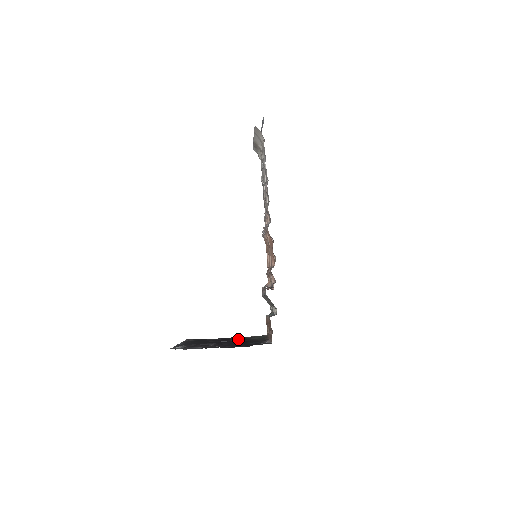
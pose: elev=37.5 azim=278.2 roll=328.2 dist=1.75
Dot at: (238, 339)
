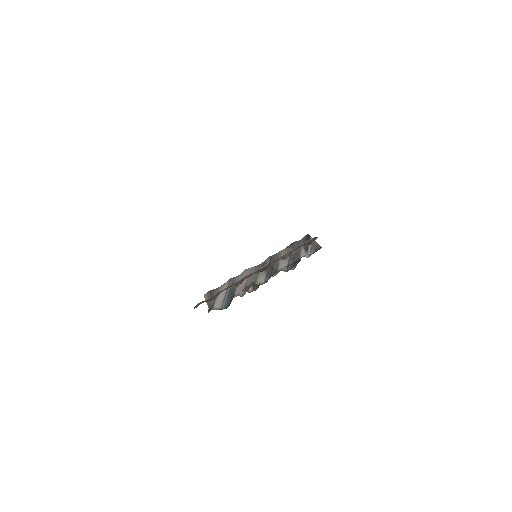
Dot at: occluded
